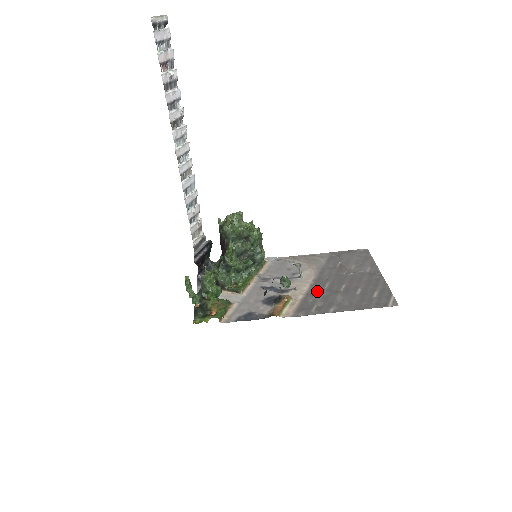
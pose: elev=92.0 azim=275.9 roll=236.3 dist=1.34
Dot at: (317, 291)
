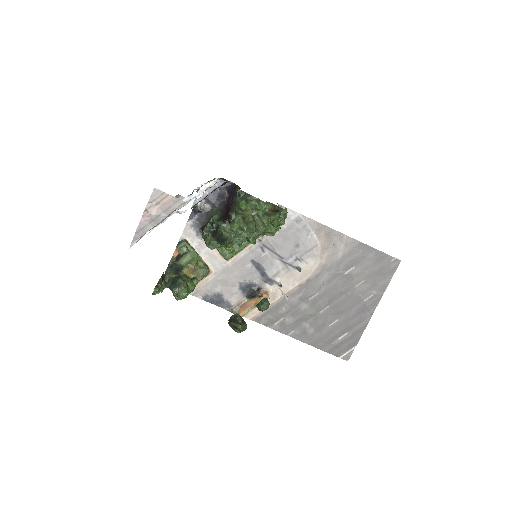
Dot at: (299, 299)
